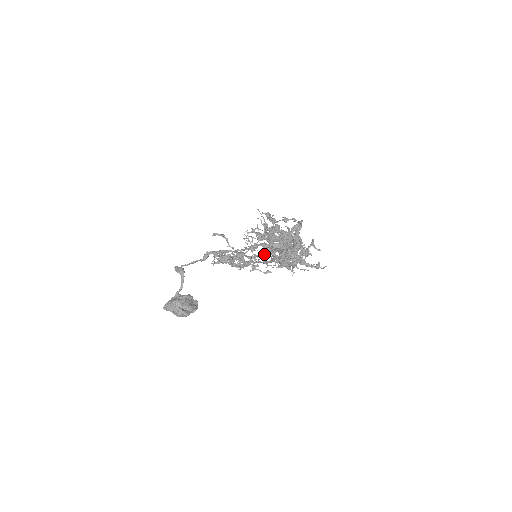
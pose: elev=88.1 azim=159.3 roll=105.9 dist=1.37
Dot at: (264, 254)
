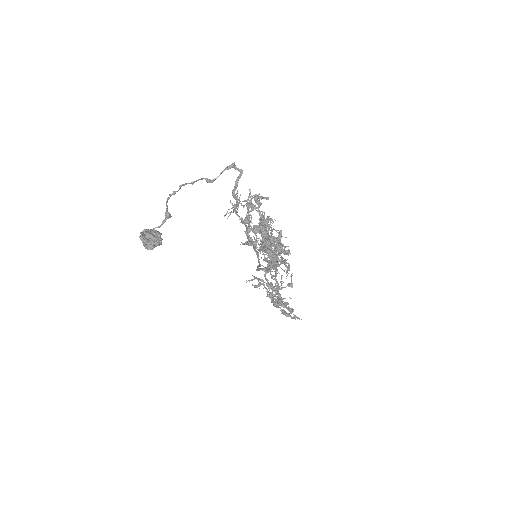
Dot at: occluded
